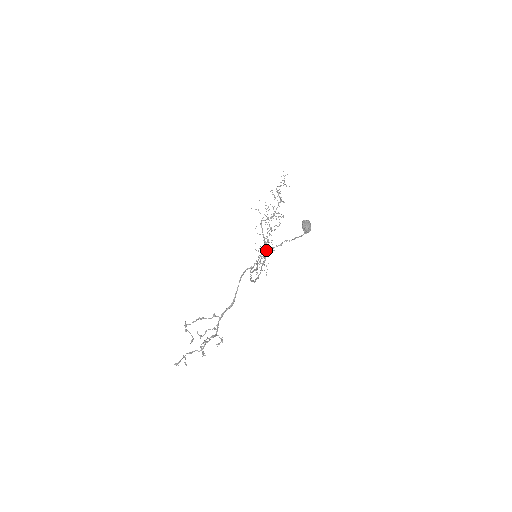
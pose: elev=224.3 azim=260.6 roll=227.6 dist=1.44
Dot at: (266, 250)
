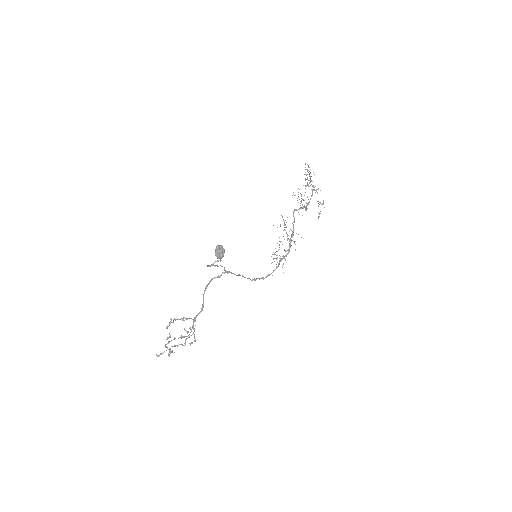
Dot at: occluded
